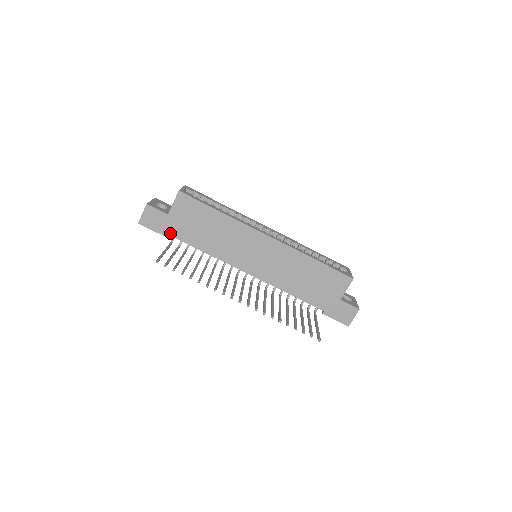
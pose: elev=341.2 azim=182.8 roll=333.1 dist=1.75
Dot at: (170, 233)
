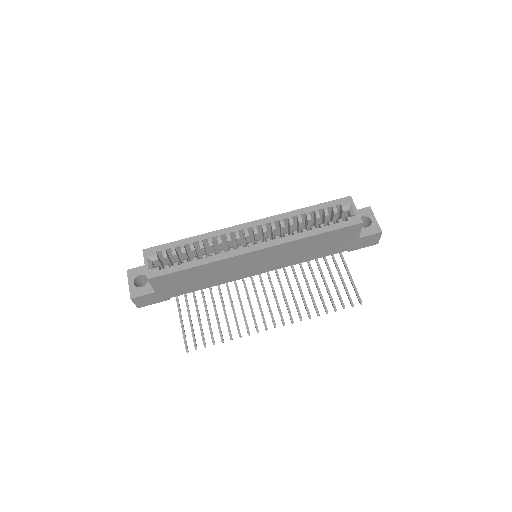
Dot at: (170, 297)
